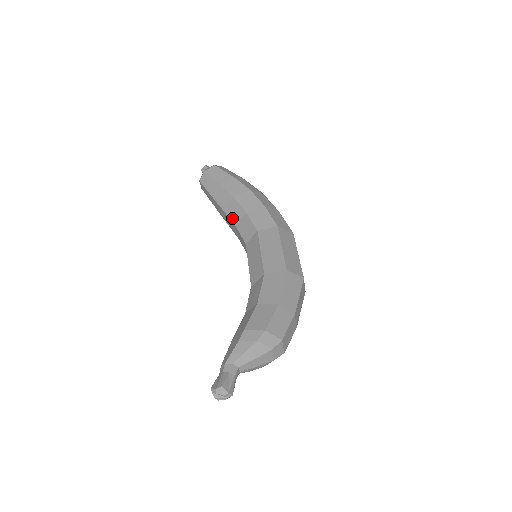
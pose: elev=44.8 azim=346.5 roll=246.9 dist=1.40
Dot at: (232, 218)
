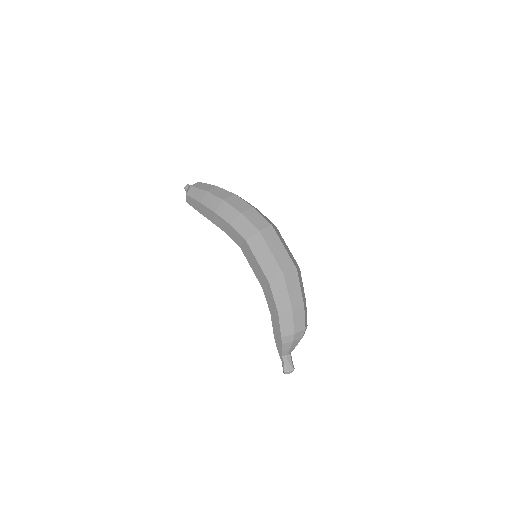
Dot at: occluded
